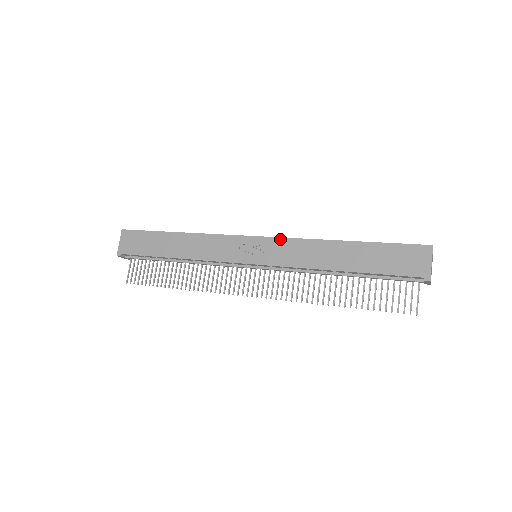
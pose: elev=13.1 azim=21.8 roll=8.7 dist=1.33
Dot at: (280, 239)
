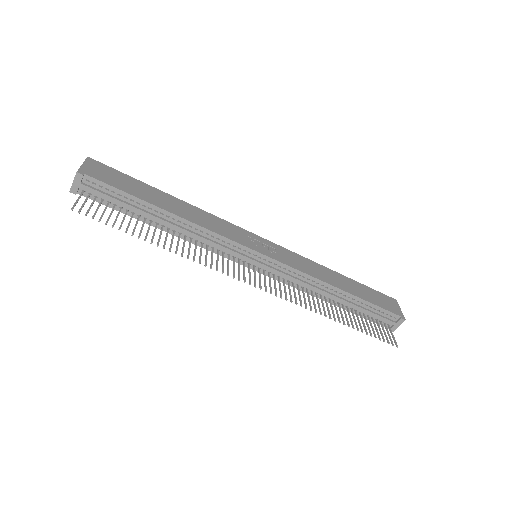
Dot at: (286, 249)
